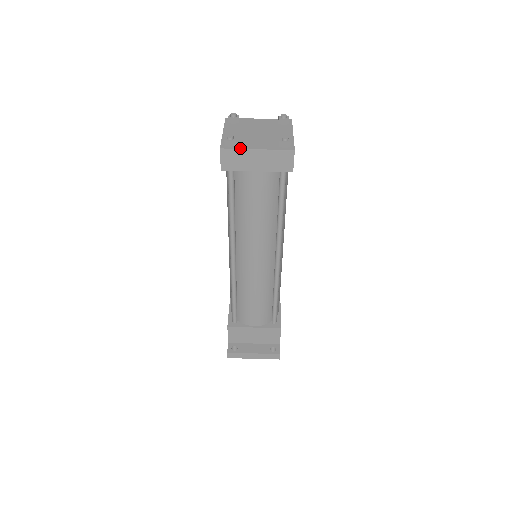
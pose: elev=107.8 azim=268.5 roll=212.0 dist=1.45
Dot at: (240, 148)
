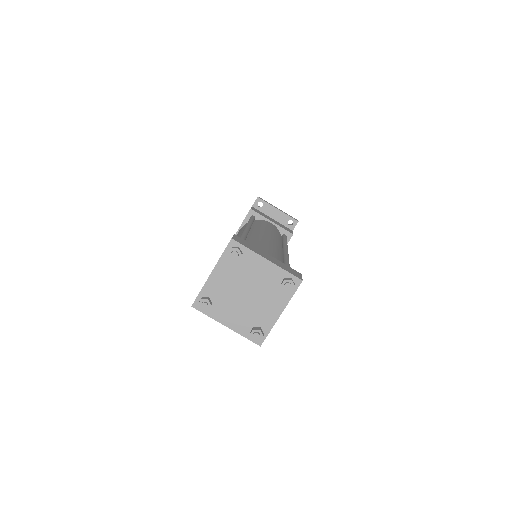
Dot at: (210, 316)
